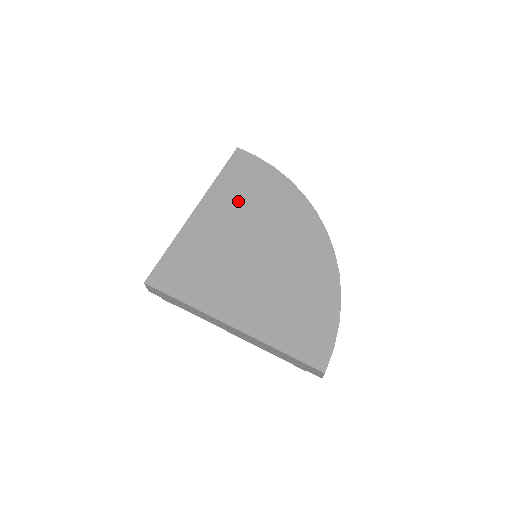
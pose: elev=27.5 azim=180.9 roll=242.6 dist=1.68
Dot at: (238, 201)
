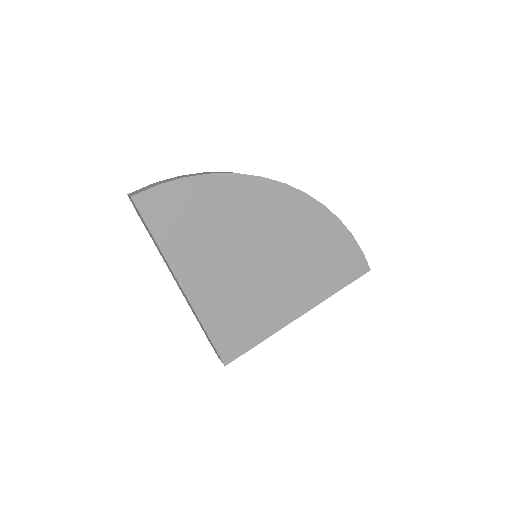
Dot at: (201, 242)
